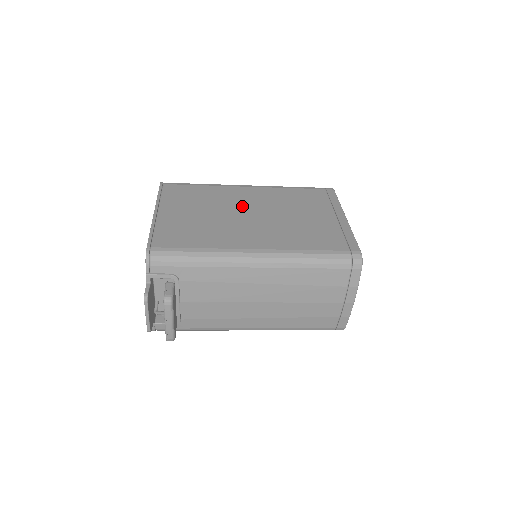
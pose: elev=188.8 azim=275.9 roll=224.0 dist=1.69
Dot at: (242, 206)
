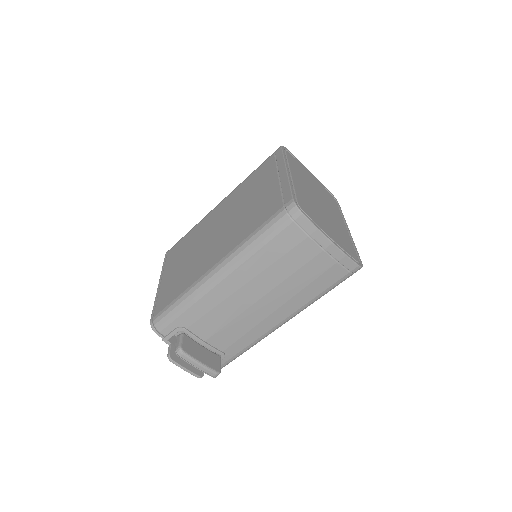
Dot at: (212, 229)
